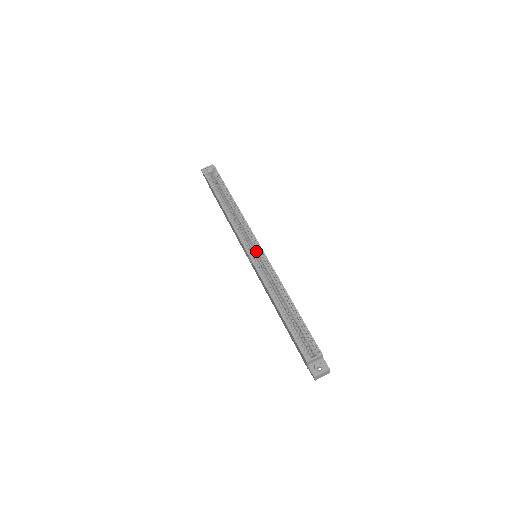
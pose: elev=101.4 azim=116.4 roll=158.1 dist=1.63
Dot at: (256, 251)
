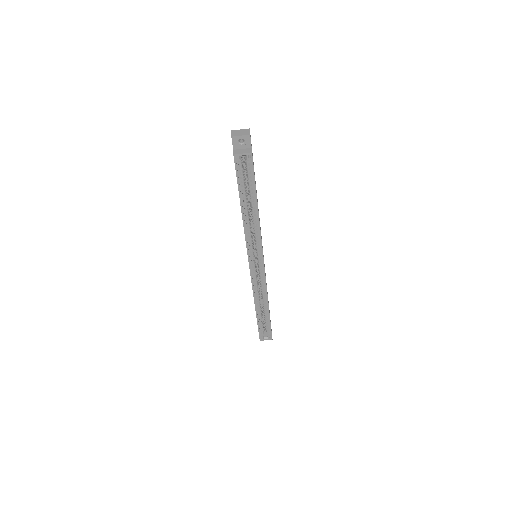
Dot at: (258, 264)
